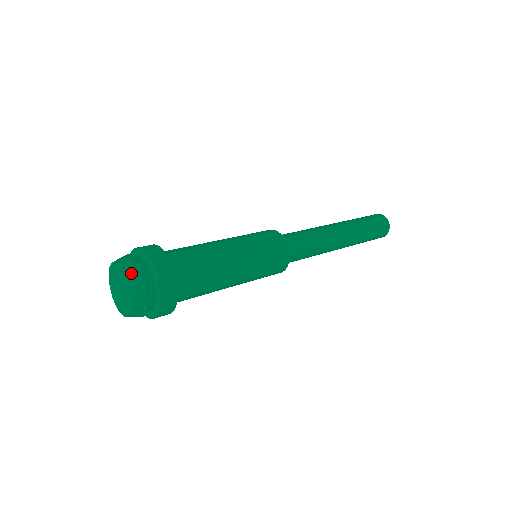
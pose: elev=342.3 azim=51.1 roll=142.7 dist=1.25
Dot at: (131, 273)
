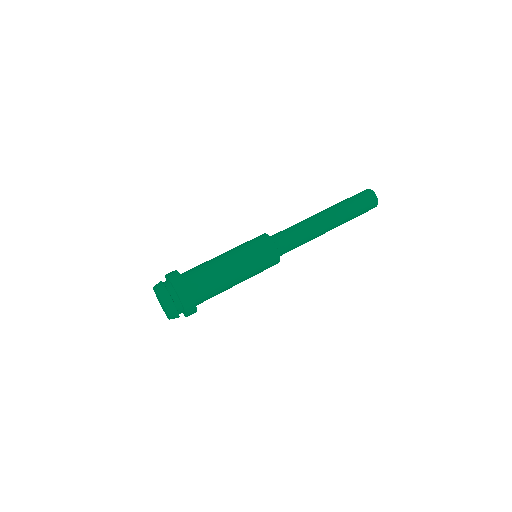
Dot at: (169, 311)
